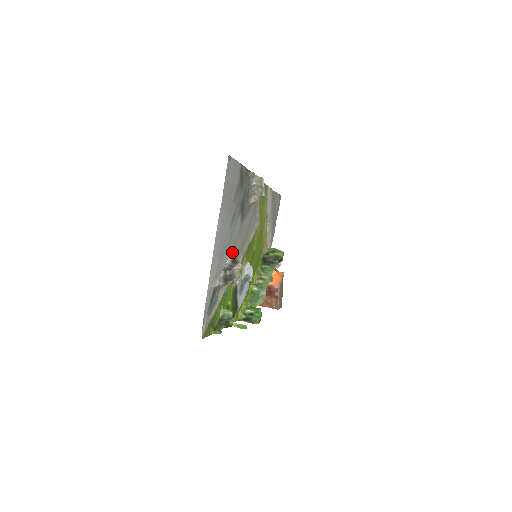
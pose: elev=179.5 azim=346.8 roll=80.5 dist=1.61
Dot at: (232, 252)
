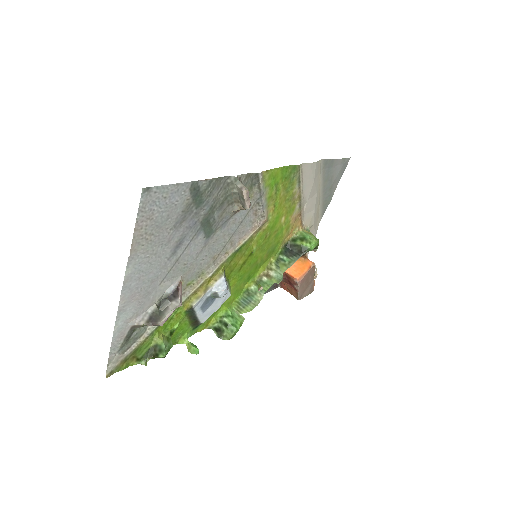
Dot at: (180, 278)
